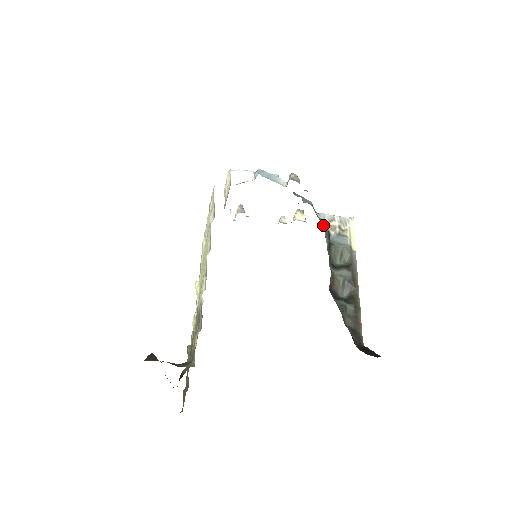
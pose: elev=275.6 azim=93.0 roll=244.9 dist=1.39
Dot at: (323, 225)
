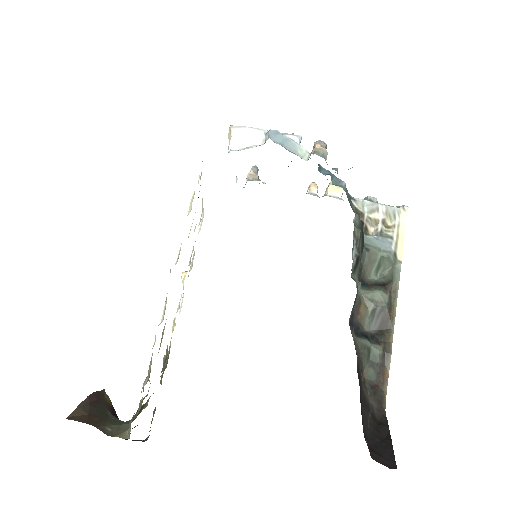
Dot at: (354, 227)
